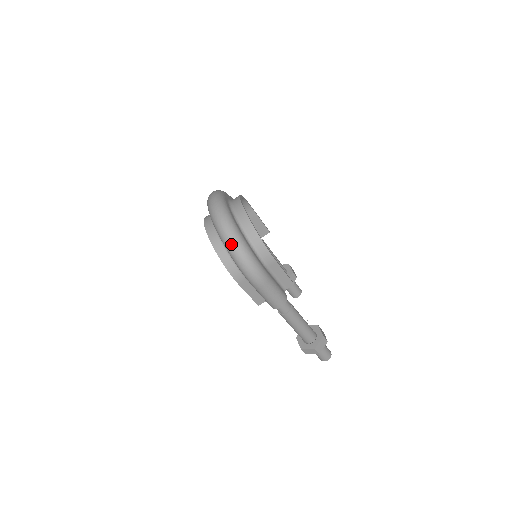
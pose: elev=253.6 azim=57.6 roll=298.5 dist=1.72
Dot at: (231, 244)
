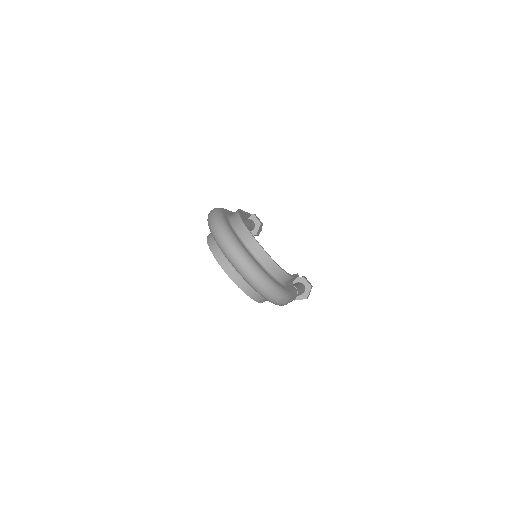
Dot at: (266, 292)
